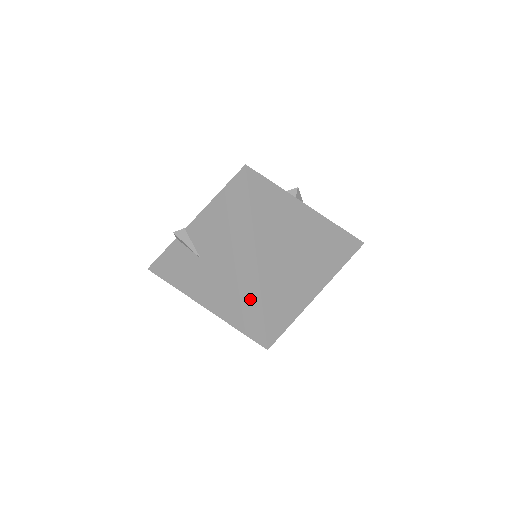
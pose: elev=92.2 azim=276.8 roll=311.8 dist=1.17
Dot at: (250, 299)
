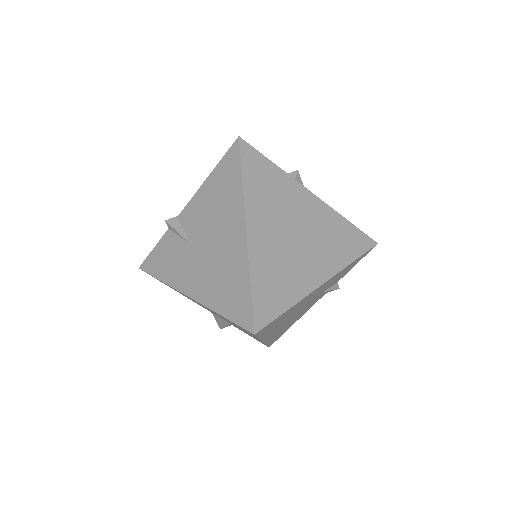
Dot at: (238, 277)
